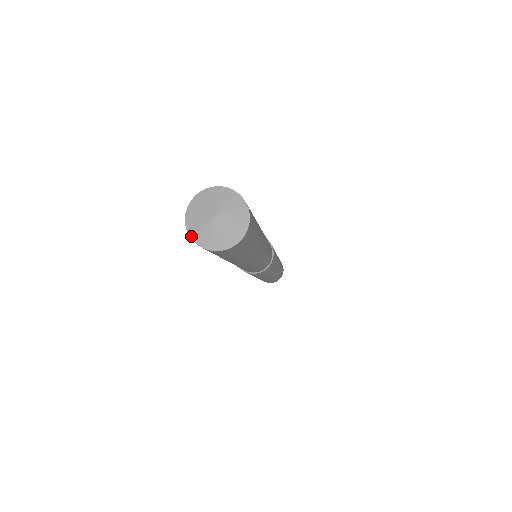
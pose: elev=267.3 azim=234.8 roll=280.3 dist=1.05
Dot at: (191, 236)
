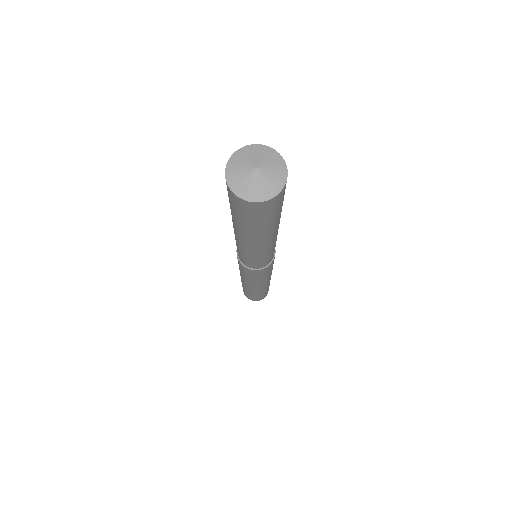
Dot at: (226, 171)
